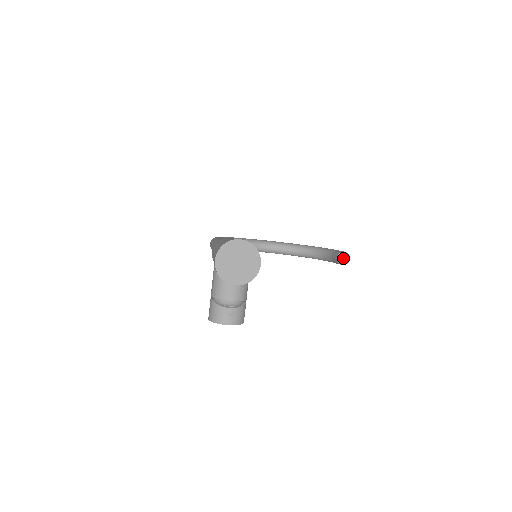
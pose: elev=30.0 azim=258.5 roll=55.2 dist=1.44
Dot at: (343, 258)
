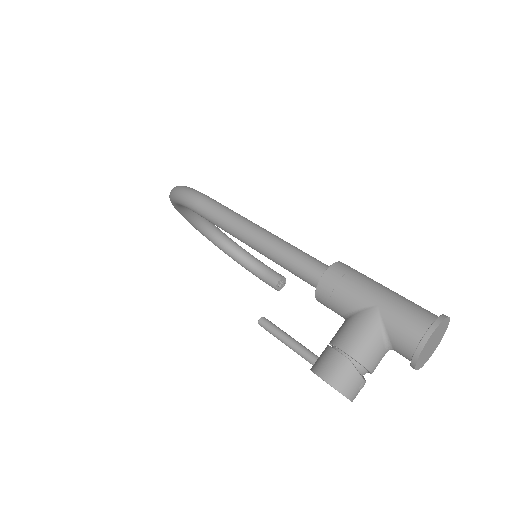
Dot at: (281, 283)
